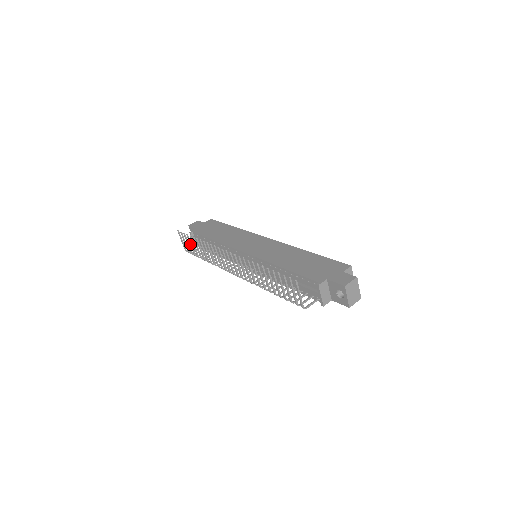
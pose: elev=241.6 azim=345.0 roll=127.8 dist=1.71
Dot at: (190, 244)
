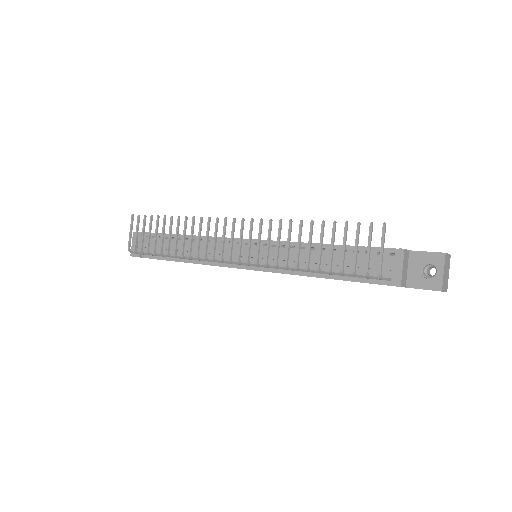
Dot at: (149, 231)
